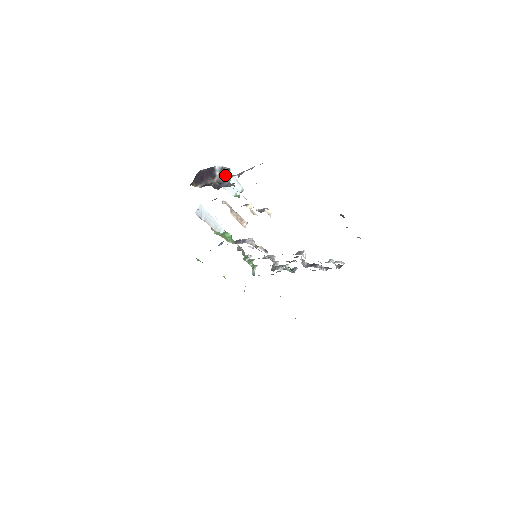
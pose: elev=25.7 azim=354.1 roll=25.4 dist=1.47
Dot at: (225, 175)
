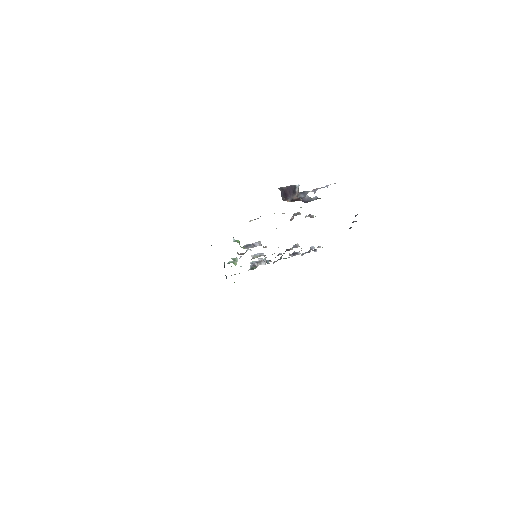
Dot at: occluded
